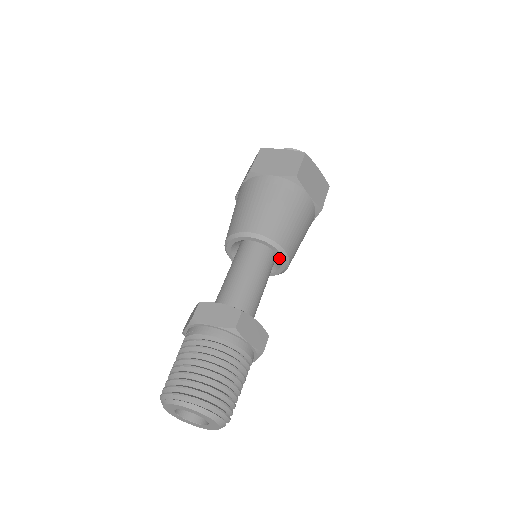
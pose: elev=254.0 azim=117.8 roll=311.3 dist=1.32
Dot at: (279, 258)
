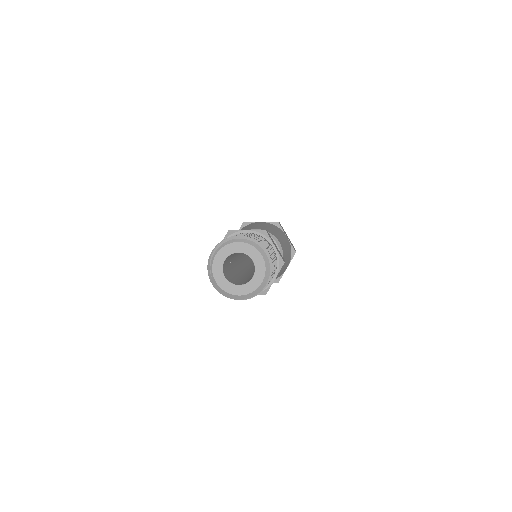
Dot at: occluded
